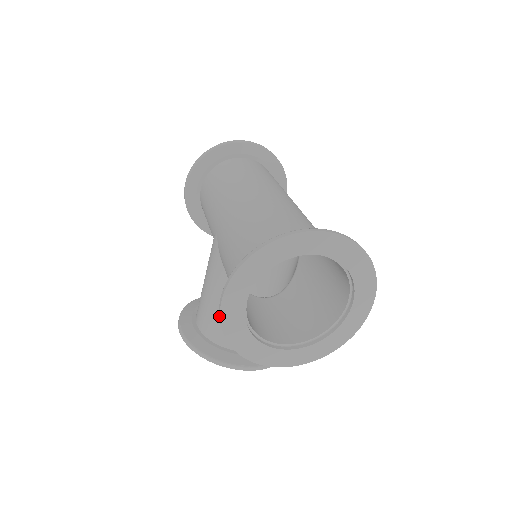
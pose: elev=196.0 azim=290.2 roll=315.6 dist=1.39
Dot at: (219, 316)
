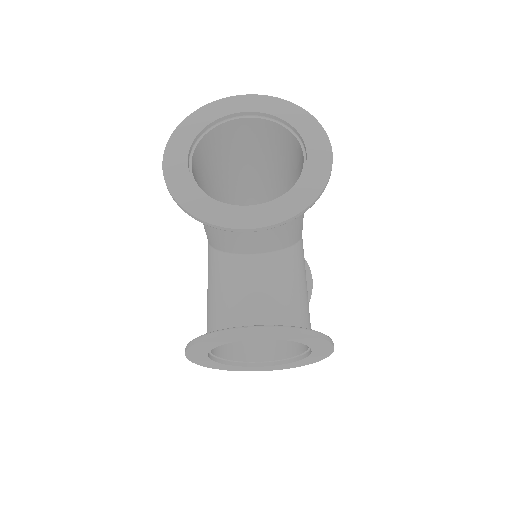
Dot at: occluded
